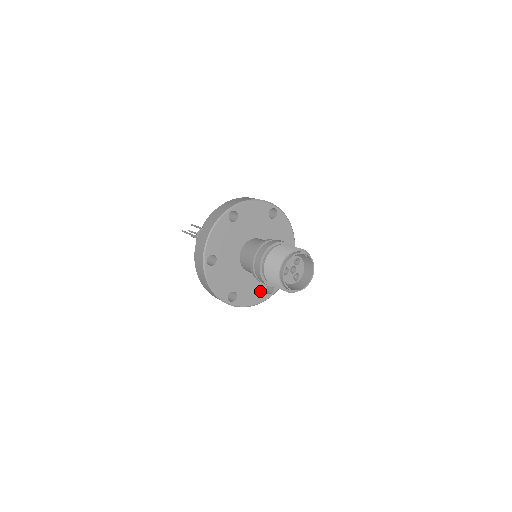
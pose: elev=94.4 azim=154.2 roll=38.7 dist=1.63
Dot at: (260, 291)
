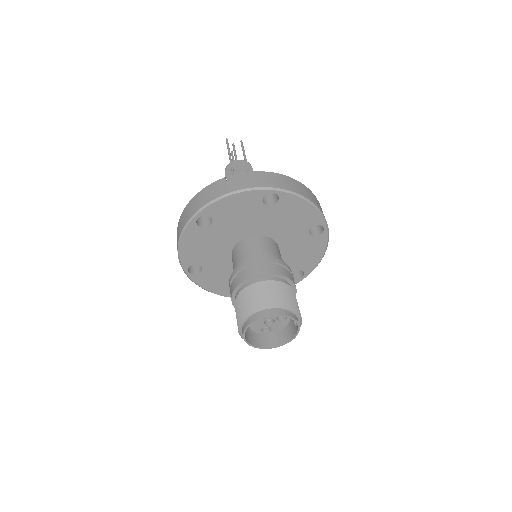
Dot at: occluded
